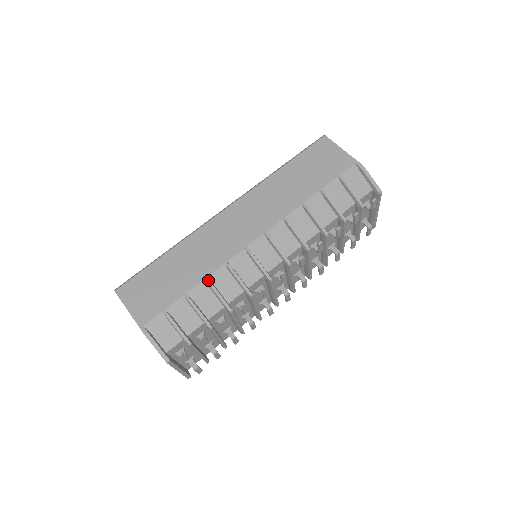
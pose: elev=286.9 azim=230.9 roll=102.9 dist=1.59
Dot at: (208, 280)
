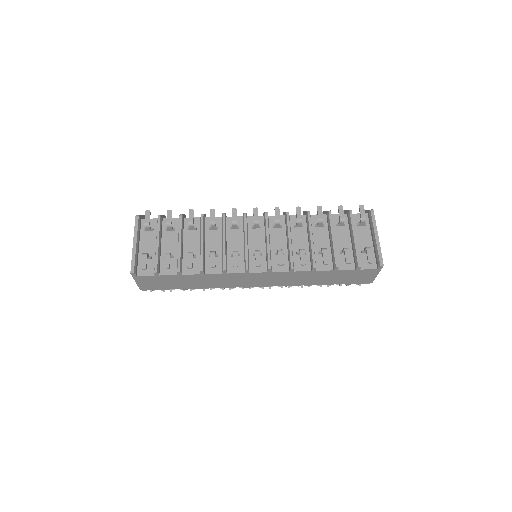
Dot at: occluded
